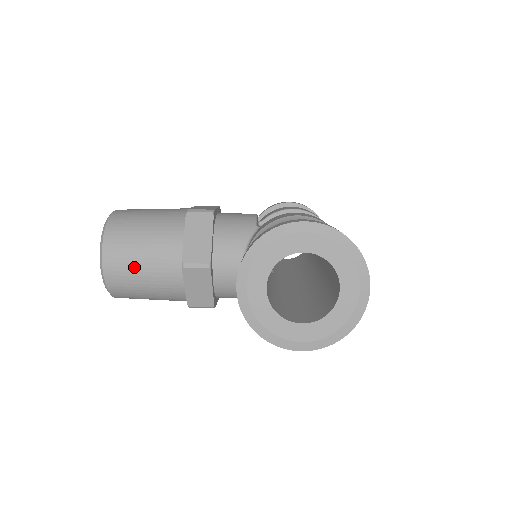
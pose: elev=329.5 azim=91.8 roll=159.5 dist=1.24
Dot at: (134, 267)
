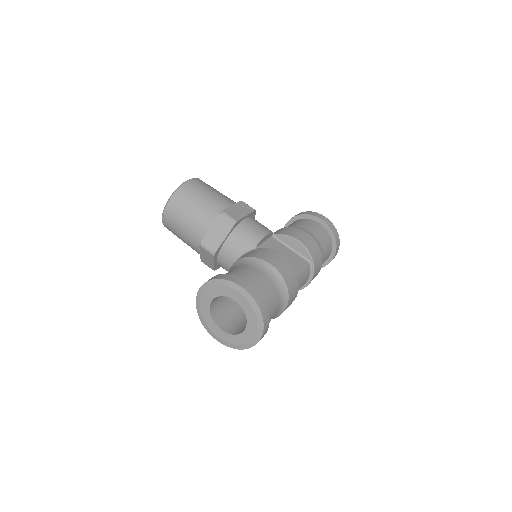
Dot at: (178, 226)
